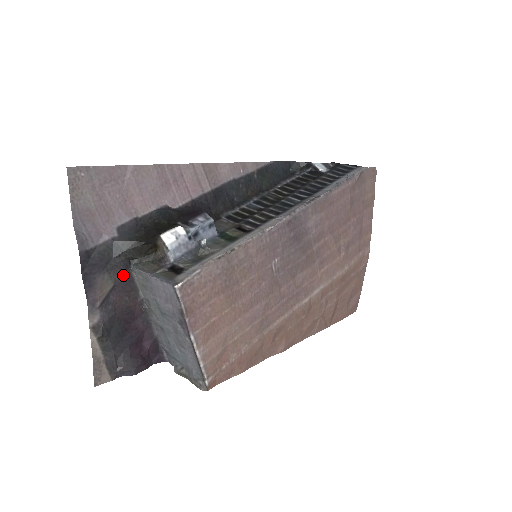
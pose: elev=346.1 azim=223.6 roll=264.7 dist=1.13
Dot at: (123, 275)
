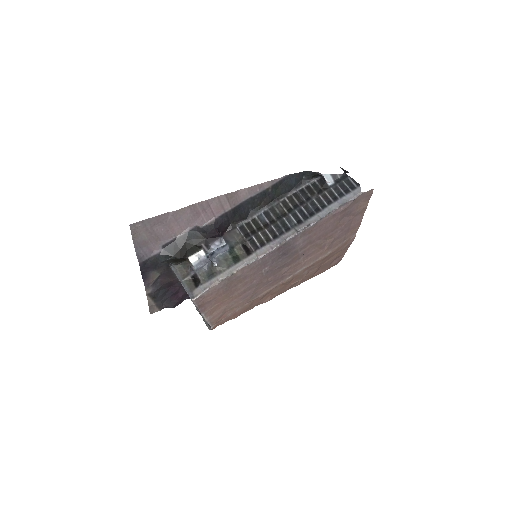
Dot at: (166, 270)
